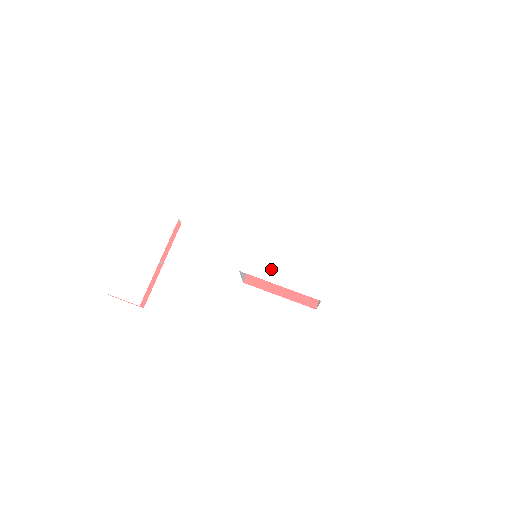
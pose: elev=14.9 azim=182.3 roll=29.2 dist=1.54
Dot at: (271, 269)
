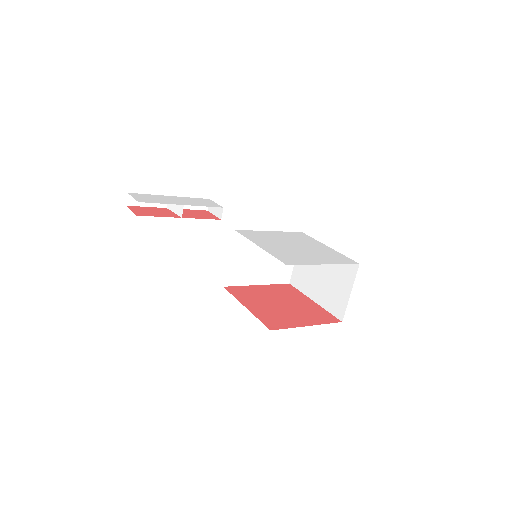
Dot at: (262, 241)
